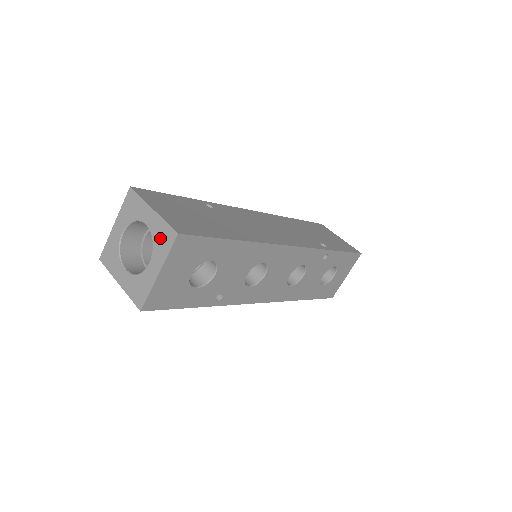
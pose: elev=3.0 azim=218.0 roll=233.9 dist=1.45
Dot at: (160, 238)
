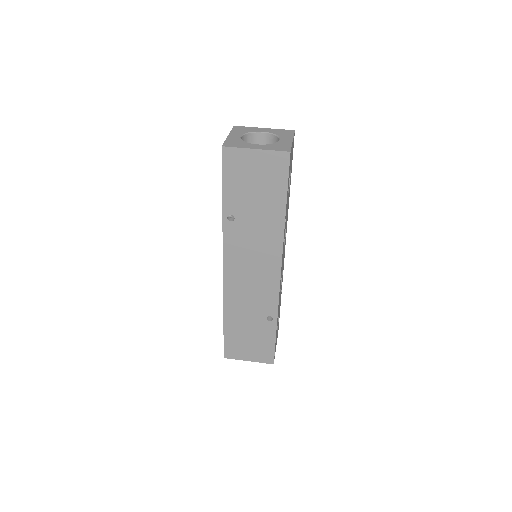
Dot at: (281, 133)
